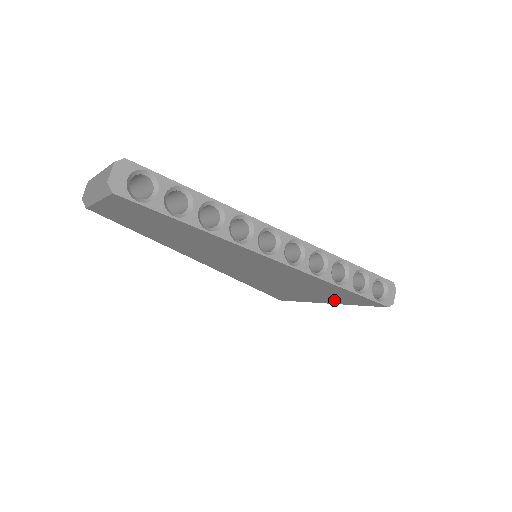
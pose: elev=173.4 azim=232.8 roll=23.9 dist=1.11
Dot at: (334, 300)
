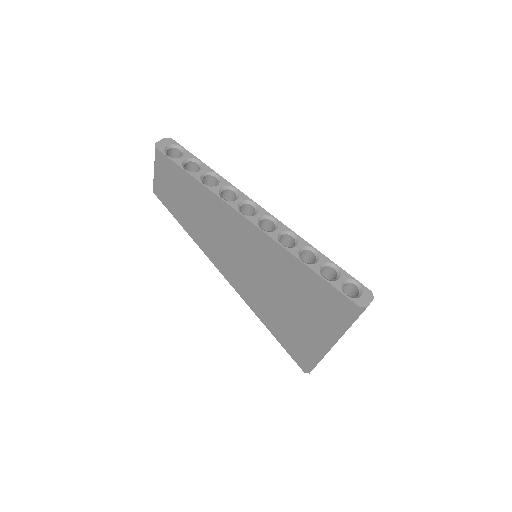
Dot at: (325, 323)
